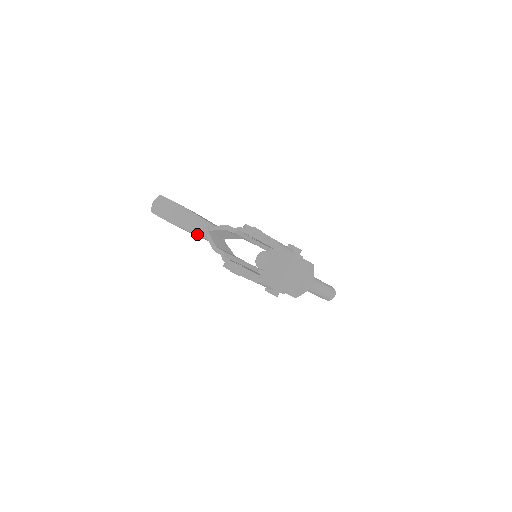
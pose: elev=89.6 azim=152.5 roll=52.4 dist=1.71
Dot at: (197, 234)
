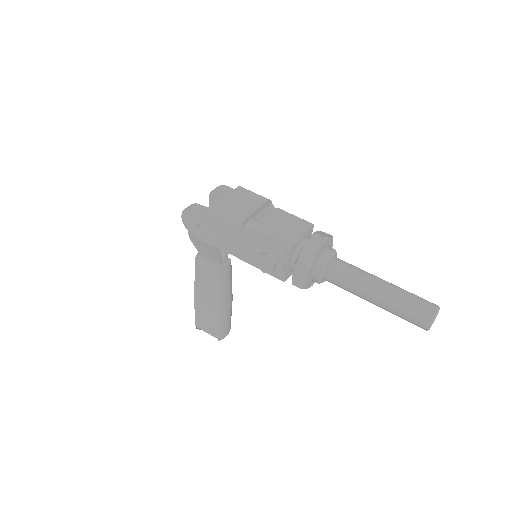
Dot at: (195, 262)
